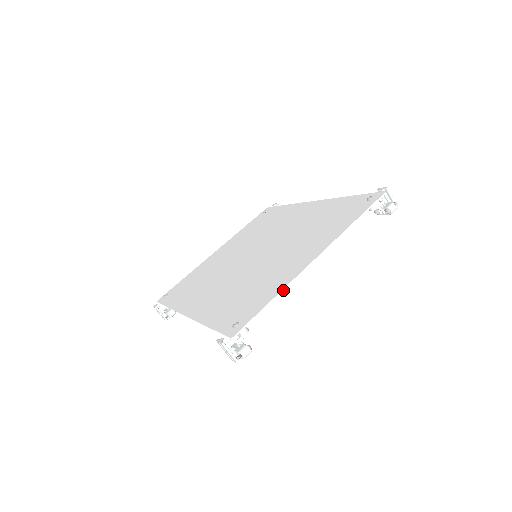
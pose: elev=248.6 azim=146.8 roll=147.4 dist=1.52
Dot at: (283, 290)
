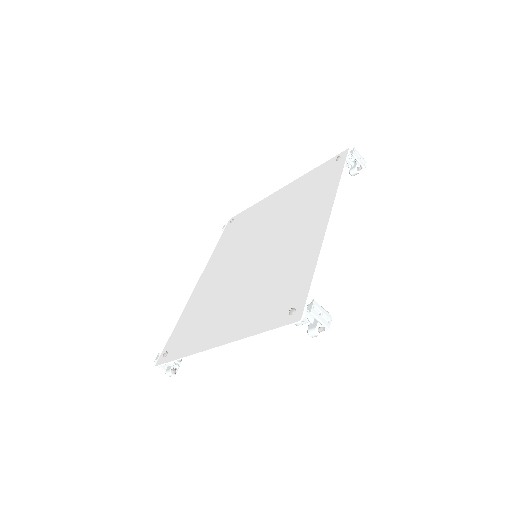
Dot at: (188, 356)
